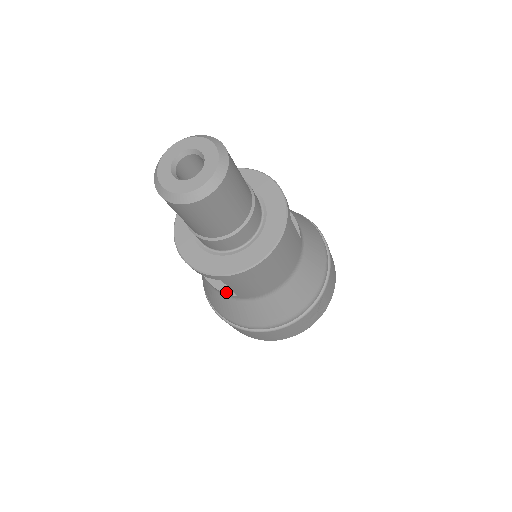
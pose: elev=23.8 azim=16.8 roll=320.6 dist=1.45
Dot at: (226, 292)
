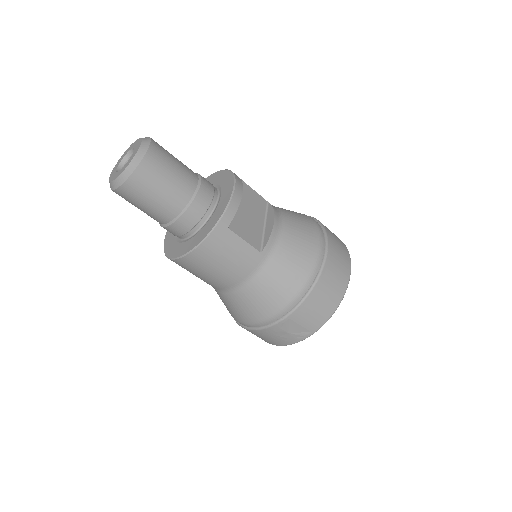
Dot at: occluded
